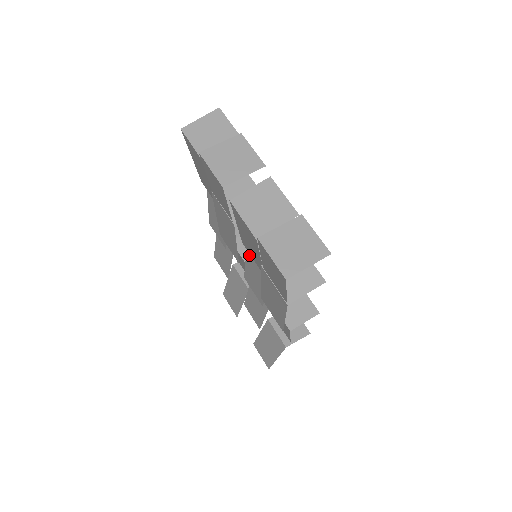
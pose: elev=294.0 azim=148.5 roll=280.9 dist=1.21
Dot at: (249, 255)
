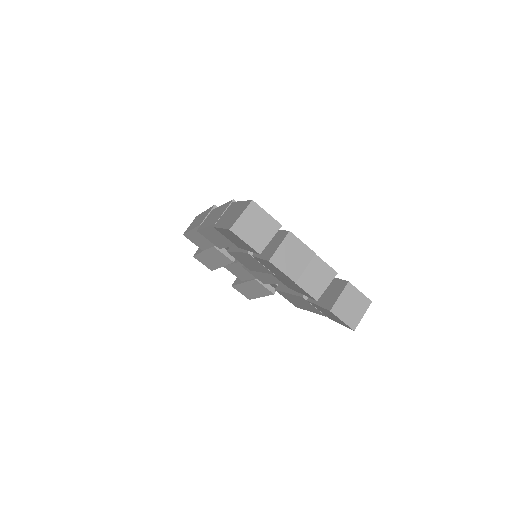
Dot at: occluded
